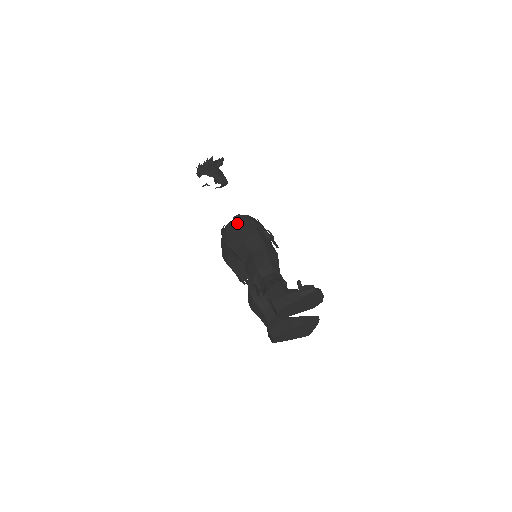
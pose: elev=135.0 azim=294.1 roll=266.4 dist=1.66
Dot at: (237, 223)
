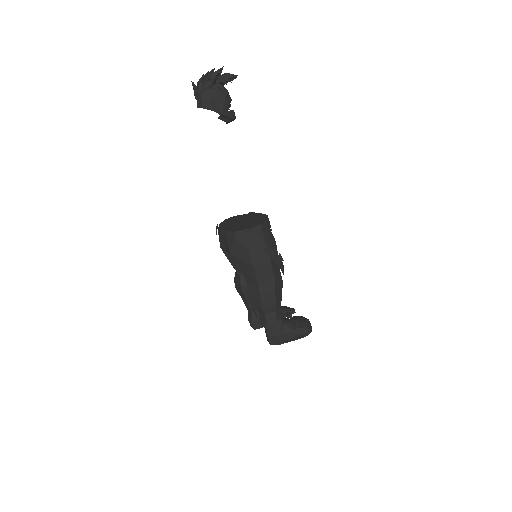
Dot at: (249, 241)
